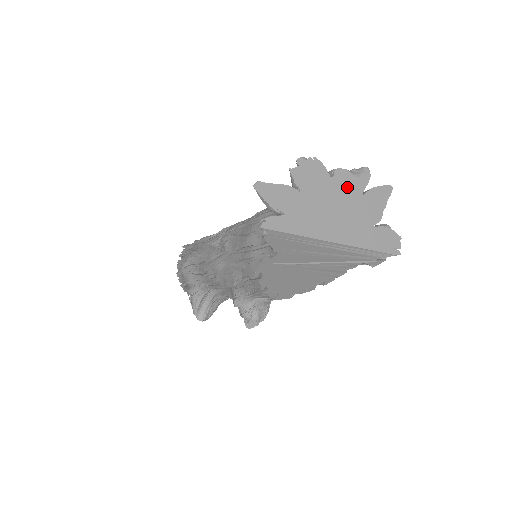
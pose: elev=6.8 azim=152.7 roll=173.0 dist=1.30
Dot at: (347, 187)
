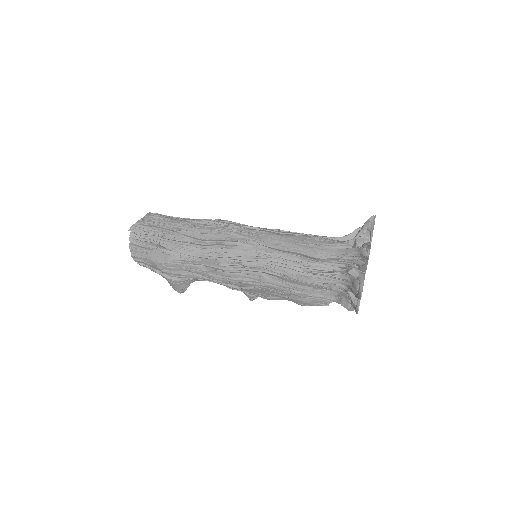
Dot at: occluded
